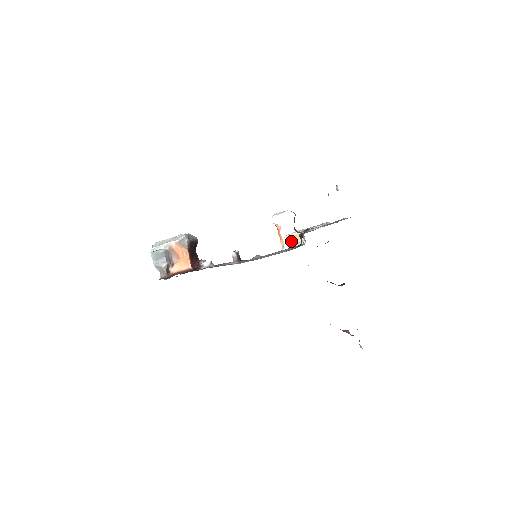
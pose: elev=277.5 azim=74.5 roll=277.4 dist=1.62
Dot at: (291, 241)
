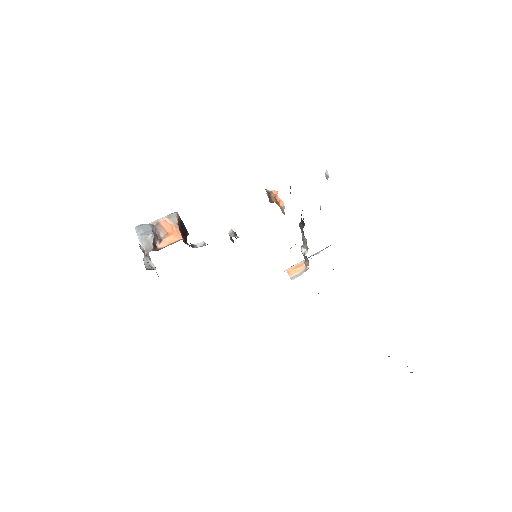
Dot at: (293, 273)
